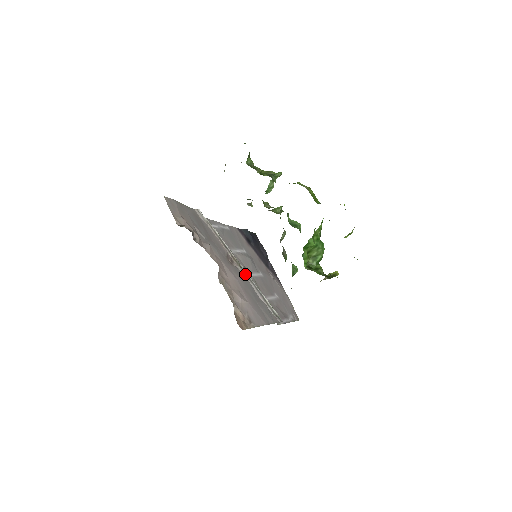
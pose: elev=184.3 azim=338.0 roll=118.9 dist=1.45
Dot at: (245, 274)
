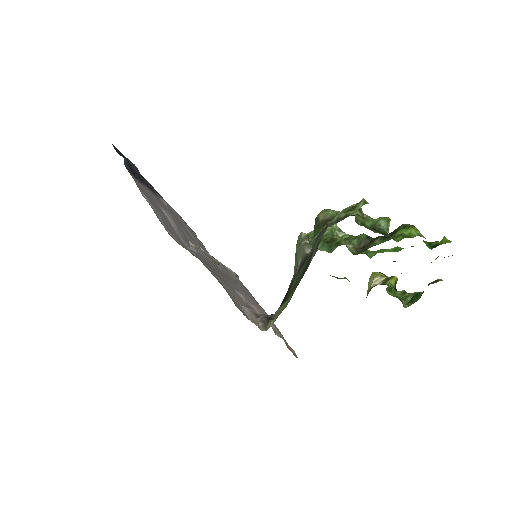
Dot at: (222, 267)
